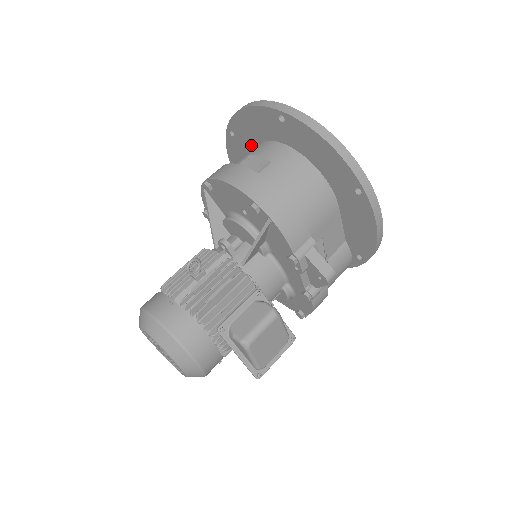
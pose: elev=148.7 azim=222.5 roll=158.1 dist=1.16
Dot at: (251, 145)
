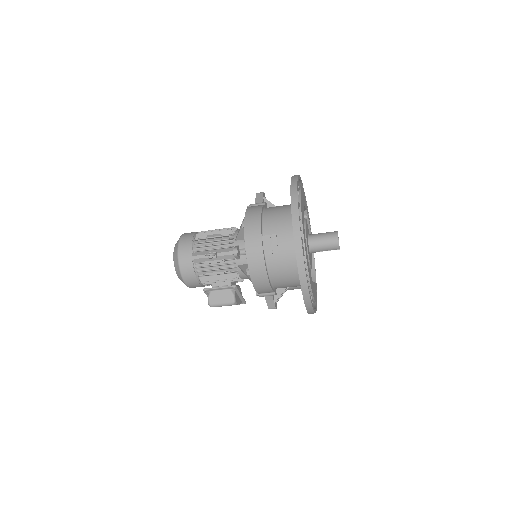
Dot at: occluded
